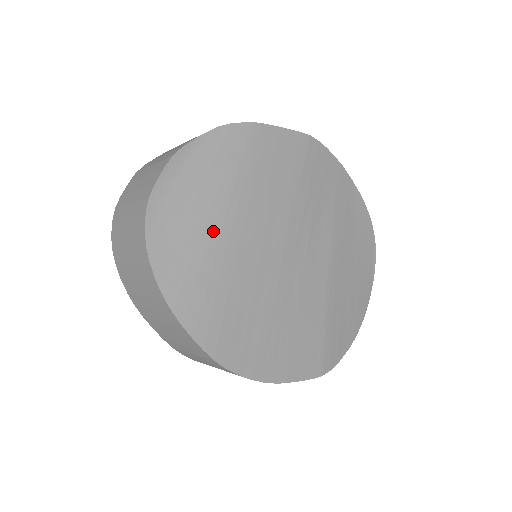
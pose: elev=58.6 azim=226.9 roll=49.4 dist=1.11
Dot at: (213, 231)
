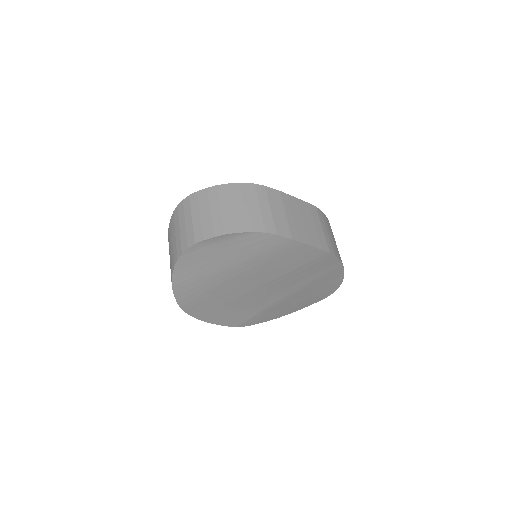
Dot at: (221, 269)
